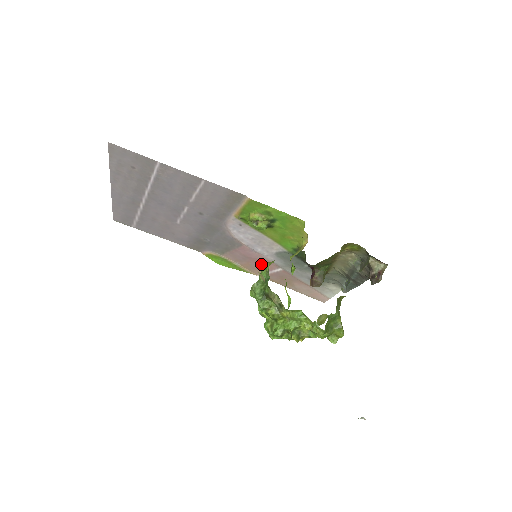
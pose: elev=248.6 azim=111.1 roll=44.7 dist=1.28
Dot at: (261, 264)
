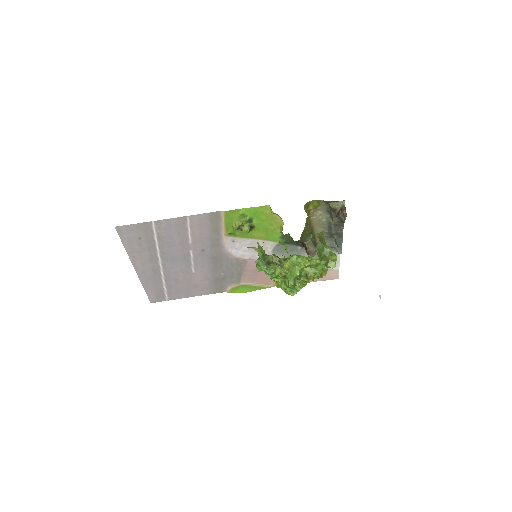
Dot at: occluded
